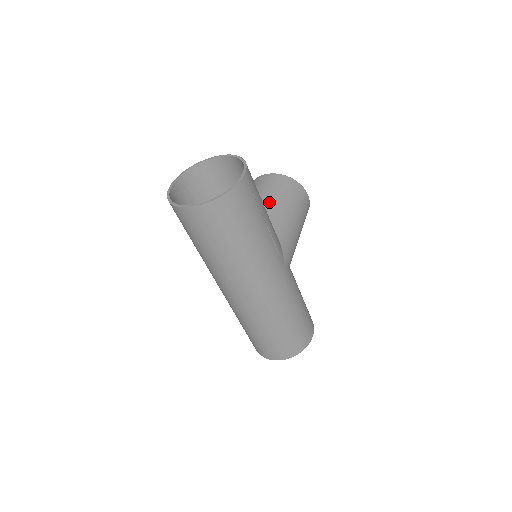
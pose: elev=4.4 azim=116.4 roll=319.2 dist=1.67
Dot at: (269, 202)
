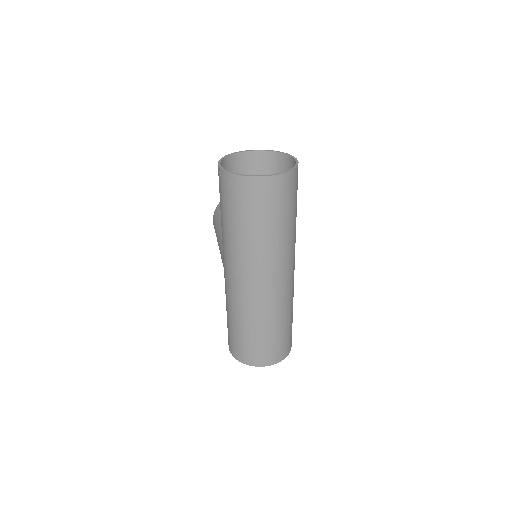
Dot at: occluded
